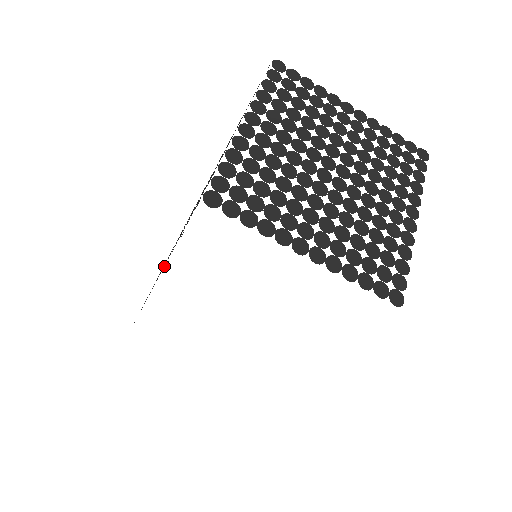
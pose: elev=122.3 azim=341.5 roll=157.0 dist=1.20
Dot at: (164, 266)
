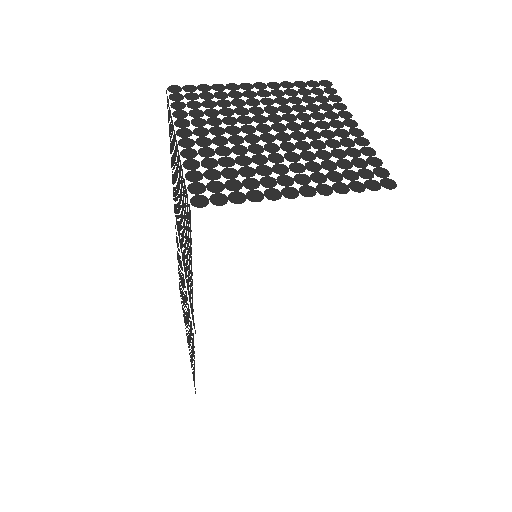
Dot at: occluded
